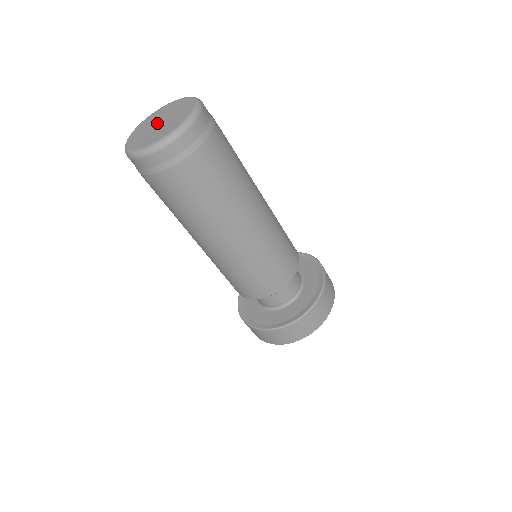
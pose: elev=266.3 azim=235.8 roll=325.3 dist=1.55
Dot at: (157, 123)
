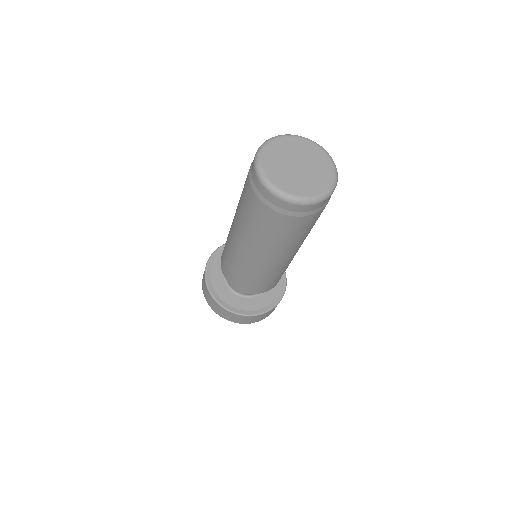
Dot at: (297, 162)
